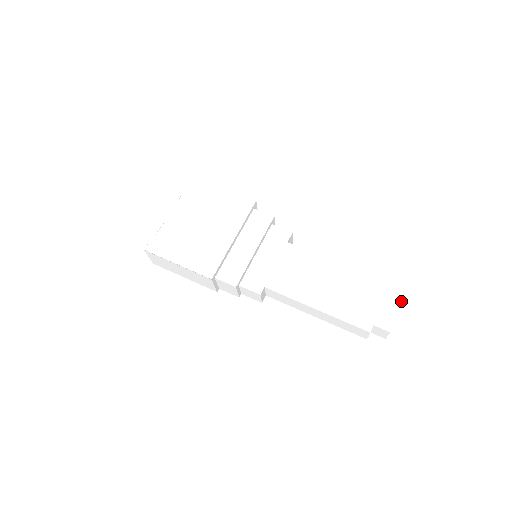
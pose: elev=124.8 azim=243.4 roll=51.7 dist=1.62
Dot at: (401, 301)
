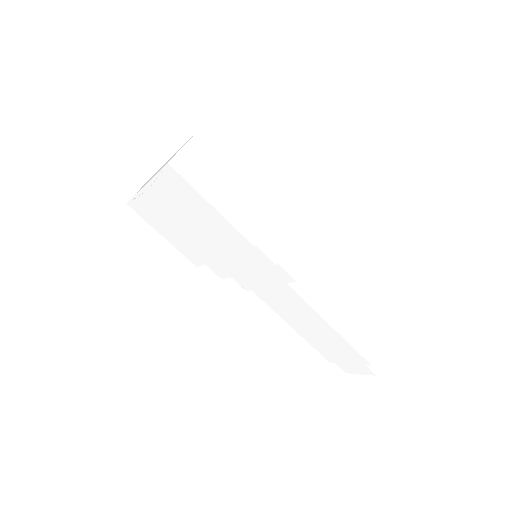
Dot at: occluded
